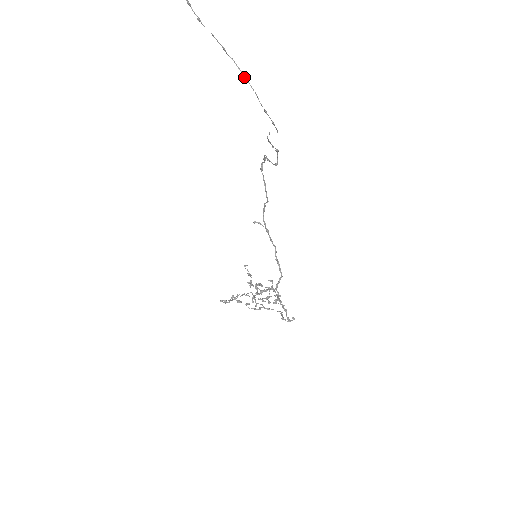
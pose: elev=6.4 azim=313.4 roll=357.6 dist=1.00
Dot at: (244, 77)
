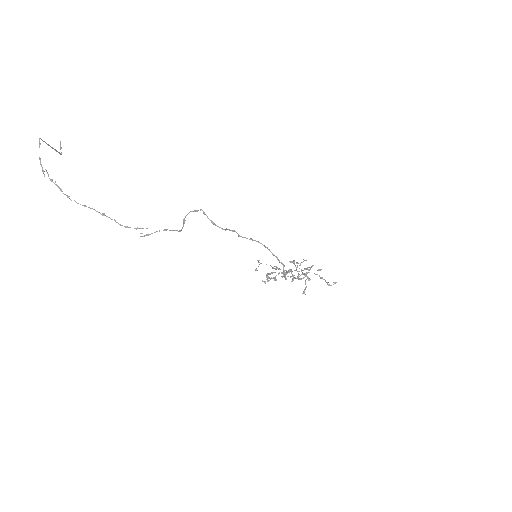
Dot at: occluded
